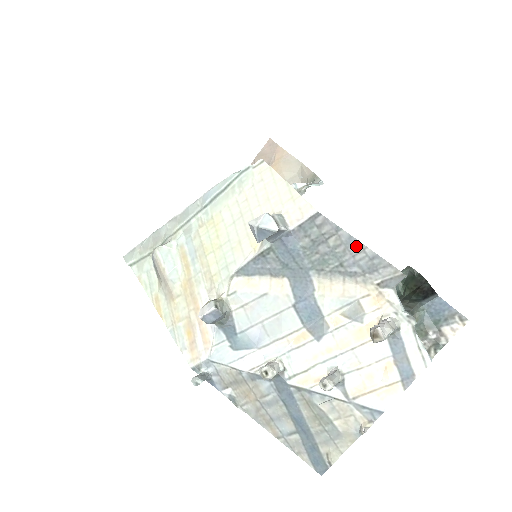
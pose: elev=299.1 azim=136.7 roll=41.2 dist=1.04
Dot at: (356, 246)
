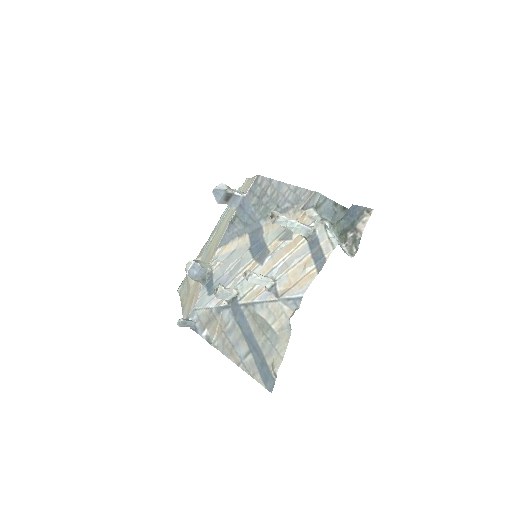
Dot at: (284, 187)
